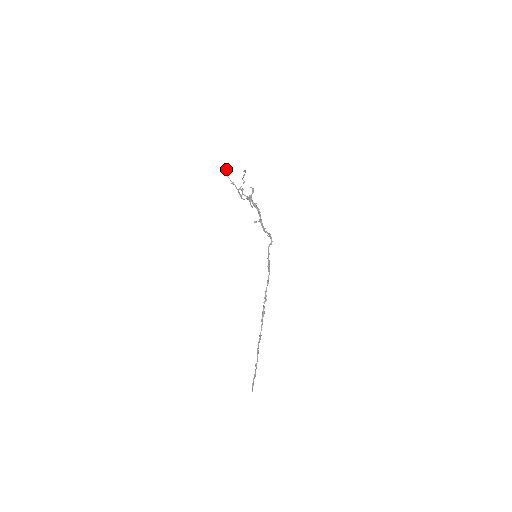
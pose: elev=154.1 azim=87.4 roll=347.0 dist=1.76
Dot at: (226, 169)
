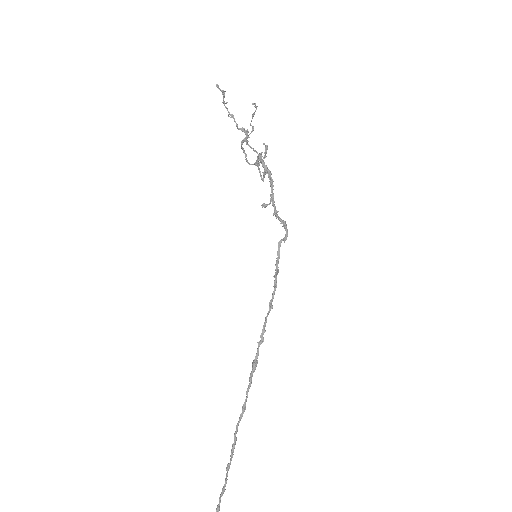
Dot at: (223, 91)
